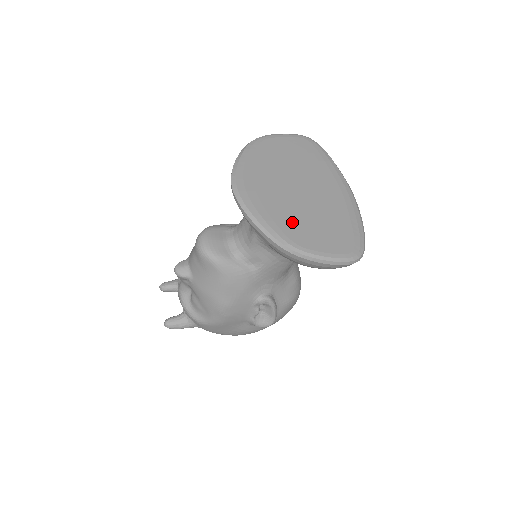
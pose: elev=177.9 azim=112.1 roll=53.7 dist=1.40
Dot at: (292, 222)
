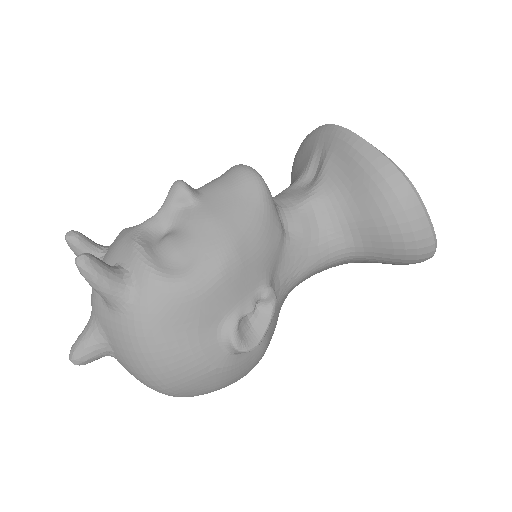
Dot at: occluded
